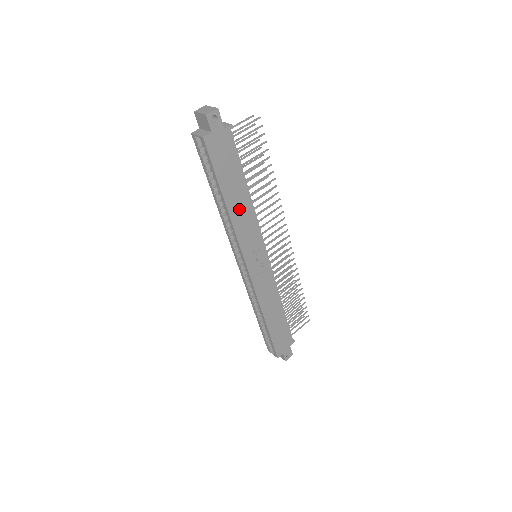
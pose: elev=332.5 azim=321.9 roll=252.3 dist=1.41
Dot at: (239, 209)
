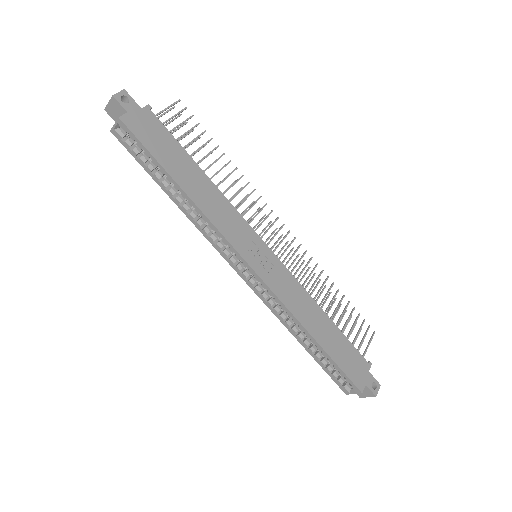
Dot at: (202, 194)
